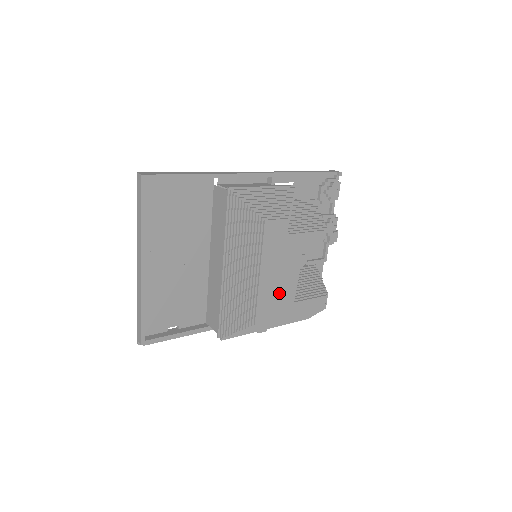
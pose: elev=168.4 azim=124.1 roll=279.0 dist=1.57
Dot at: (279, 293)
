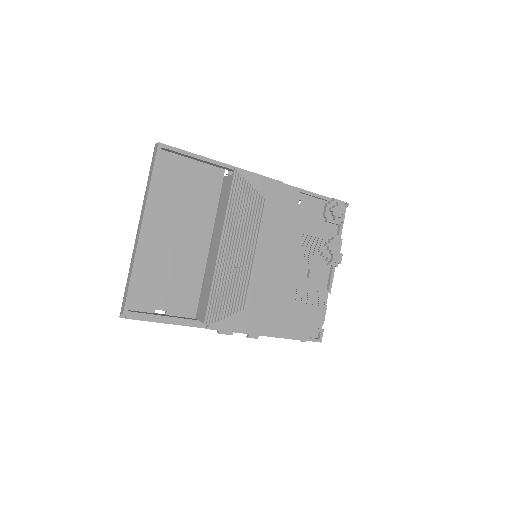
Dot at: (273, 283)
